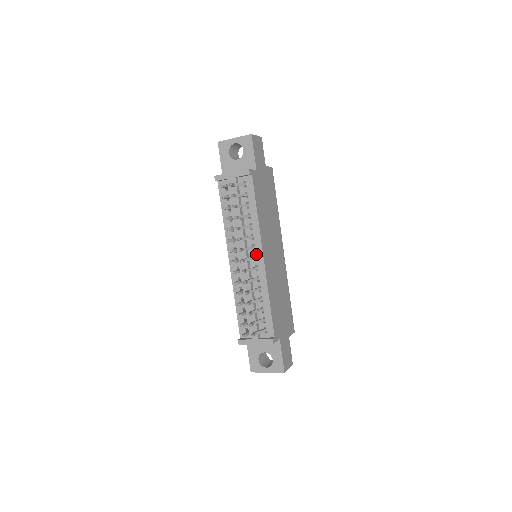
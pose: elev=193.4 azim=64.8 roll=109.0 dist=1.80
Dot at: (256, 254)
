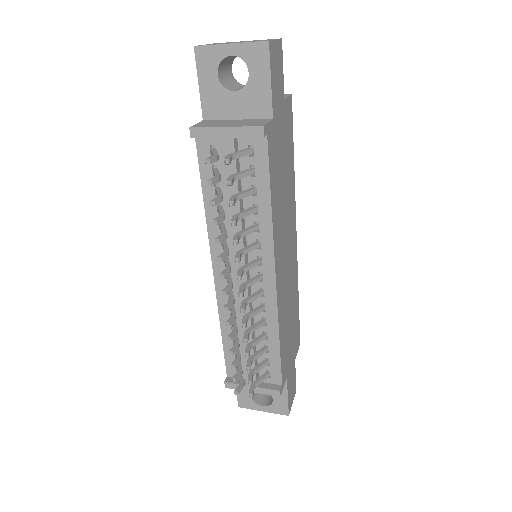
Dot at: (263, 272)
